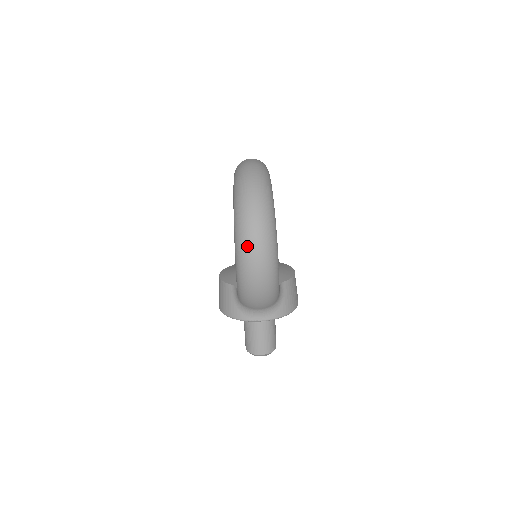
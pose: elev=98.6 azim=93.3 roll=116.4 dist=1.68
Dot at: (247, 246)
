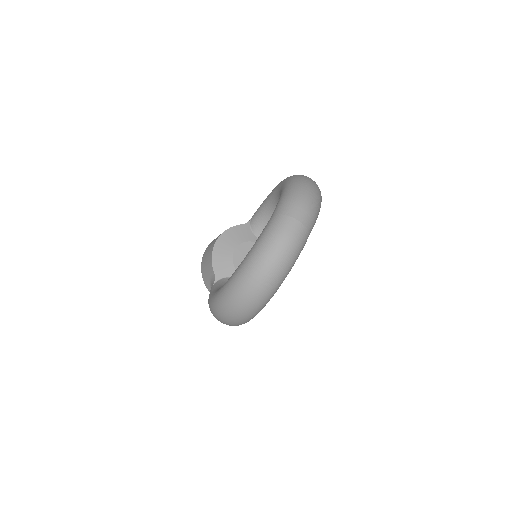
Dot at: (222, 312)
